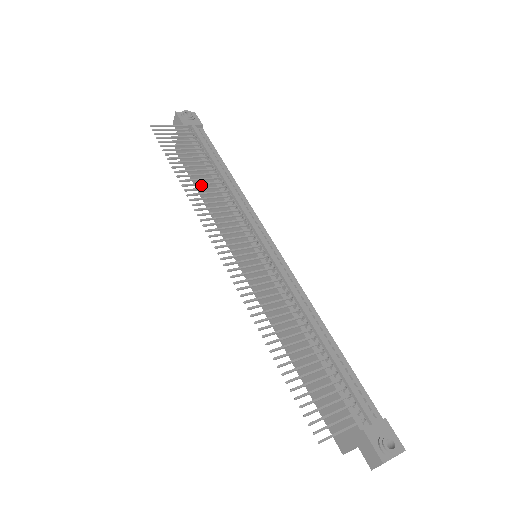
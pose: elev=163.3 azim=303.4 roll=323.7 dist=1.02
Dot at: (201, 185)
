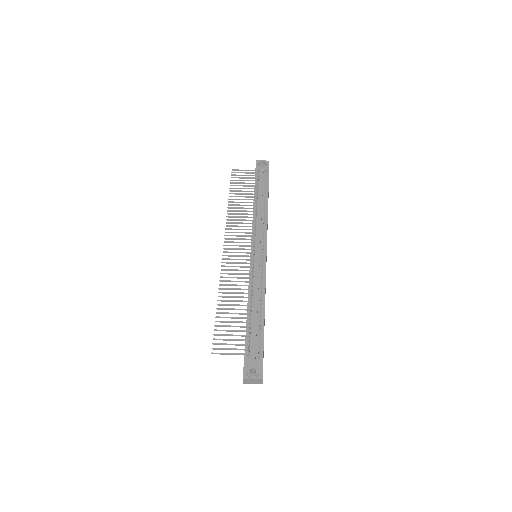
Dot at: occluded
